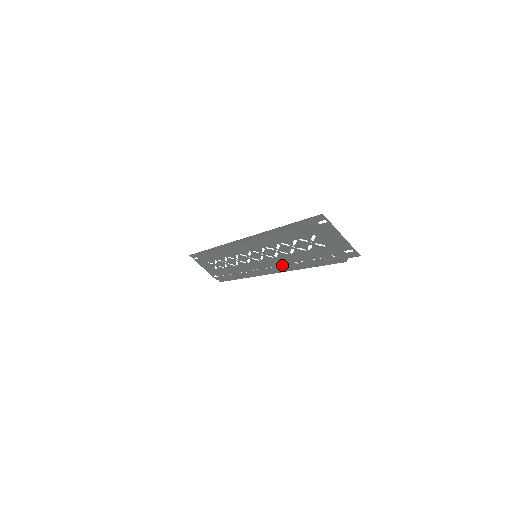
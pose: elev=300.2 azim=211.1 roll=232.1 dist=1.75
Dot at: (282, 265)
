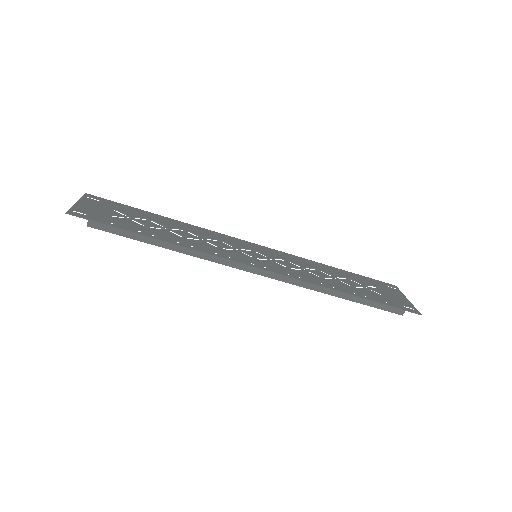
Dot at: (284, 255)
